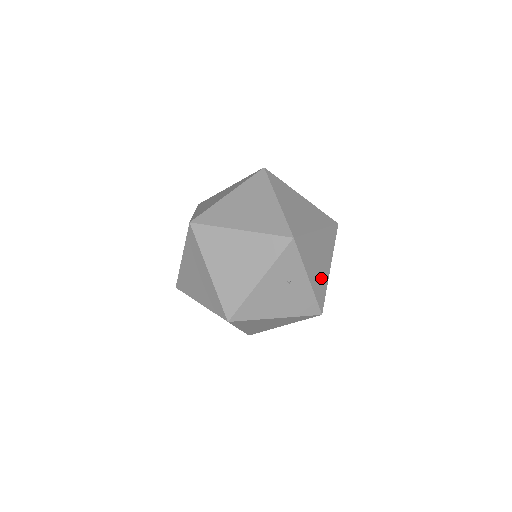
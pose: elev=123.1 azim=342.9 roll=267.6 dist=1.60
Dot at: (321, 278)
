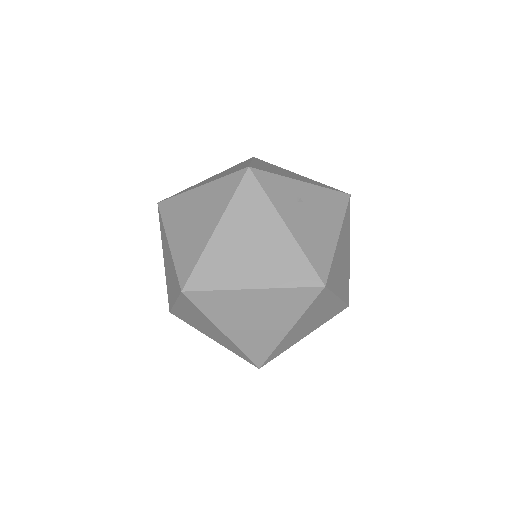
Dot at: occluded
